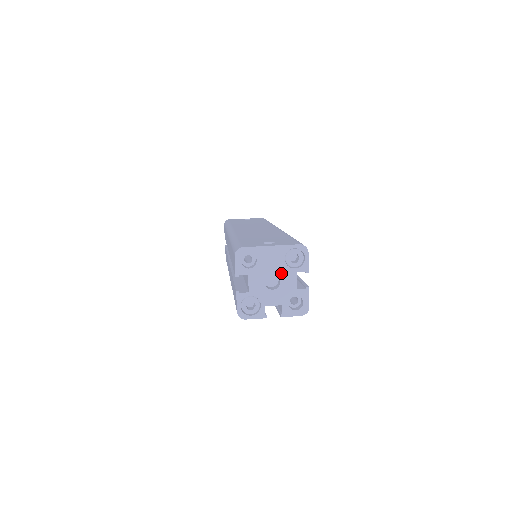
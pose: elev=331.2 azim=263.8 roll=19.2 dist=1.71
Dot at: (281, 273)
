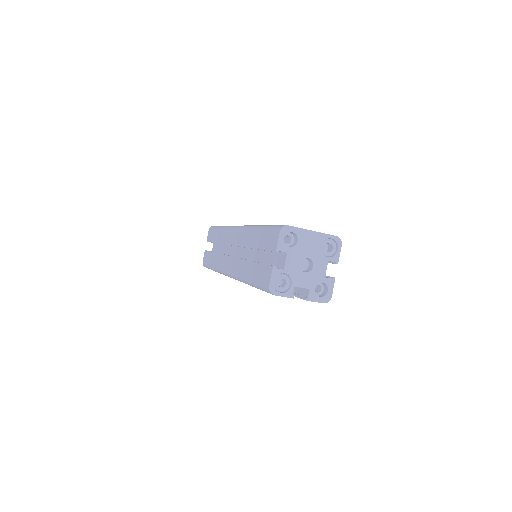
Dot at: (315, 258)
